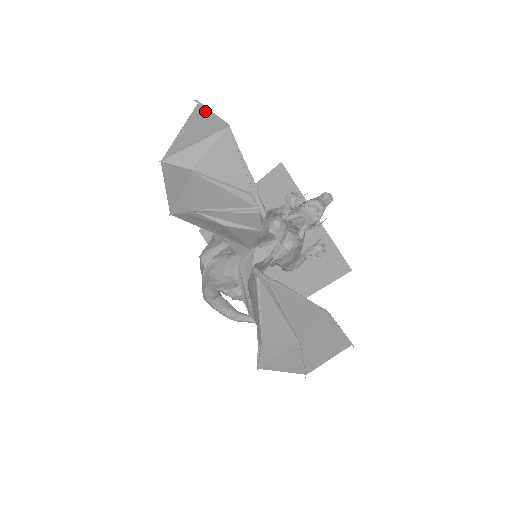
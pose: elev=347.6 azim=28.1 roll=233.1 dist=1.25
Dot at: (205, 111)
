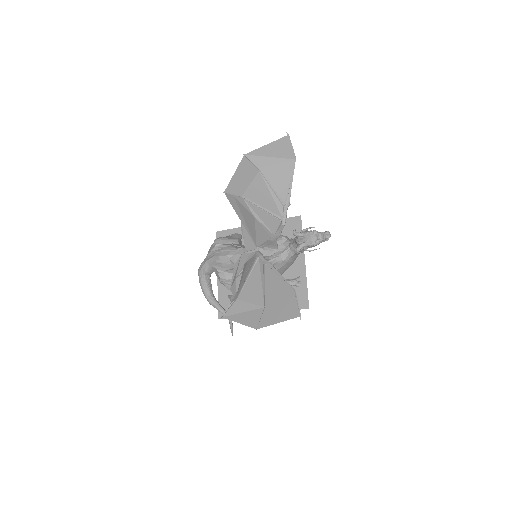
Dot at: (289, 142)
